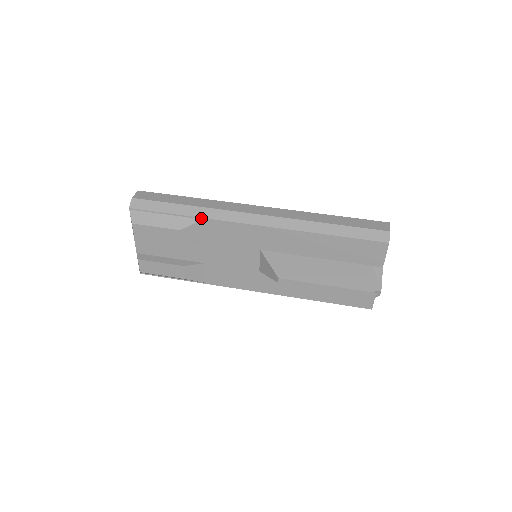
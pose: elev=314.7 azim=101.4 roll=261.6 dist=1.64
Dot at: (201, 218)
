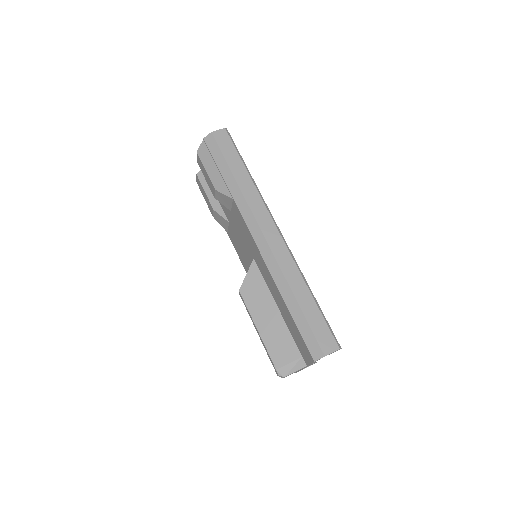
Dot at: (232, 197)
